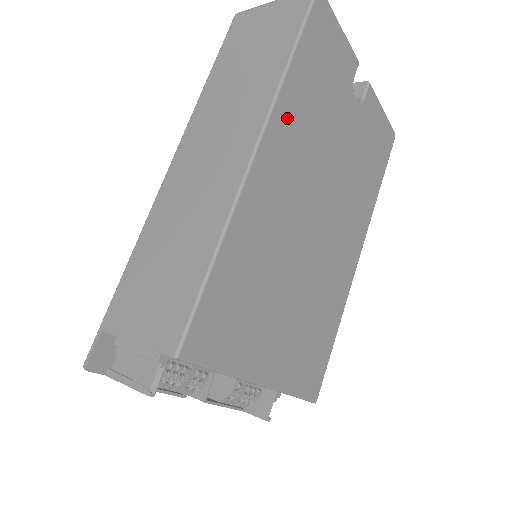
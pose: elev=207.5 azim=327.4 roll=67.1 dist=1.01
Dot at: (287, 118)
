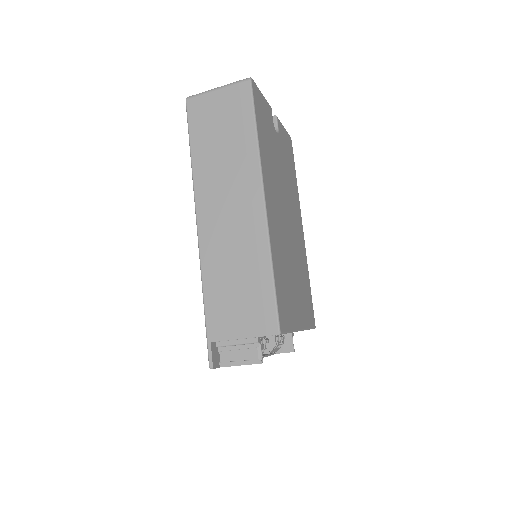
Dot at: (266, 170)
